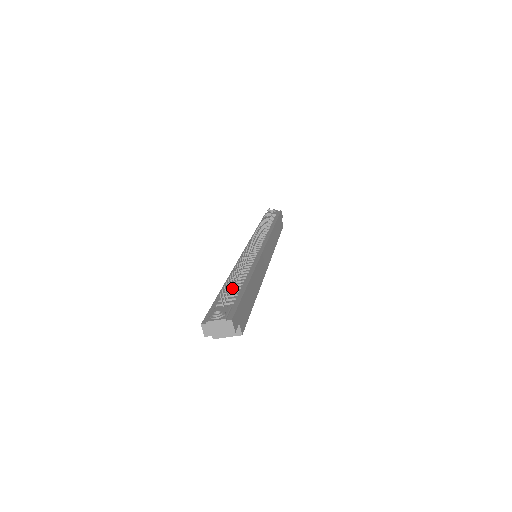
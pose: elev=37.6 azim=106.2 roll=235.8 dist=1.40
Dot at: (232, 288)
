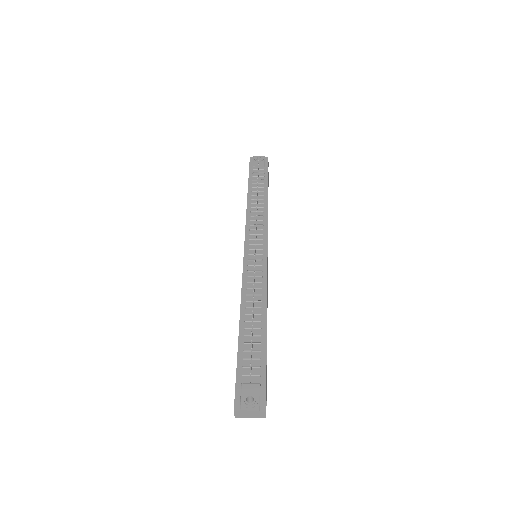
Dot at: (252, 343)
